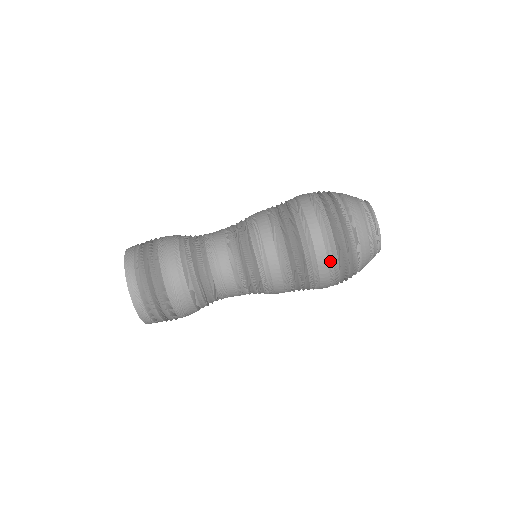
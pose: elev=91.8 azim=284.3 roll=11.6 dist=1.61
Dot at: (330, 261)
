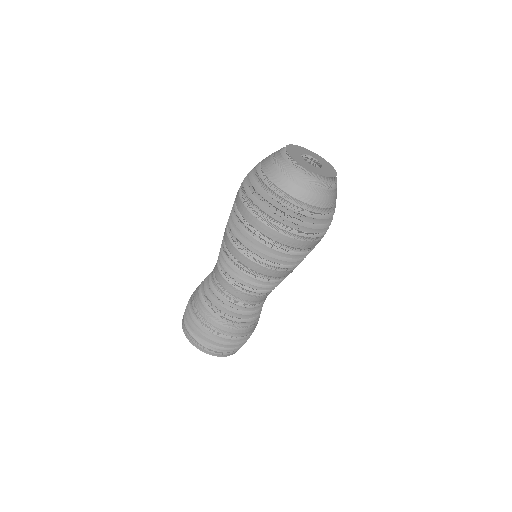
Dot at: occluded
